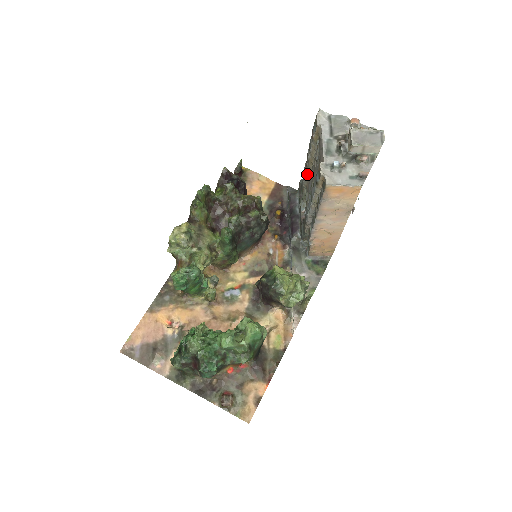
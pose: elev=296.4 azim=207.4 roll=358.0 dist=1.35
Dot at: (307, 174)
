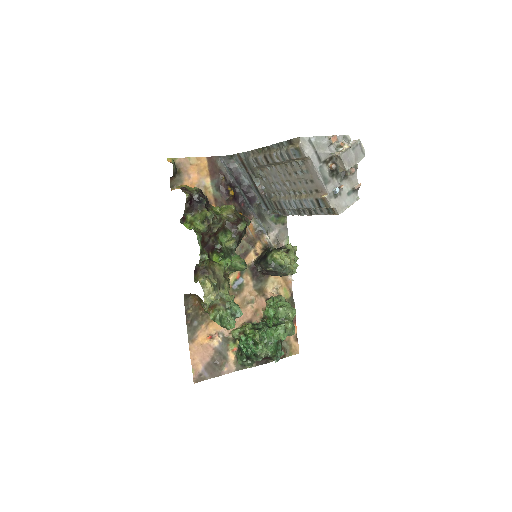
Dot at: (267, 166)
